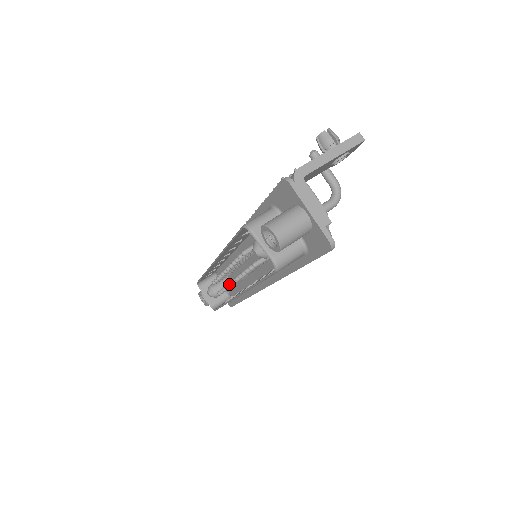
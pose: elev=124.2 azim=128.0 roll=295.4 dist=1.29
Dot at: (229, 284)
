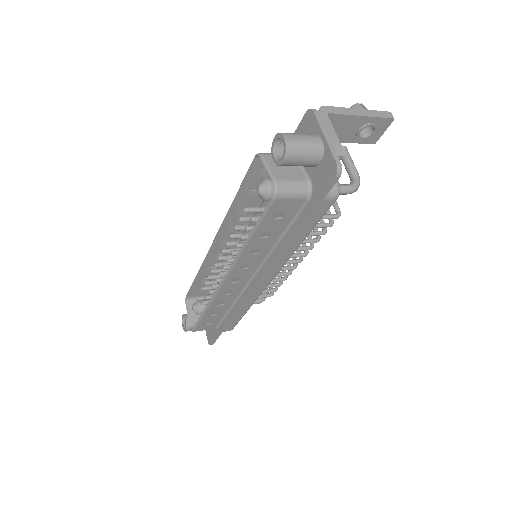
Dot at: (219, 273)
